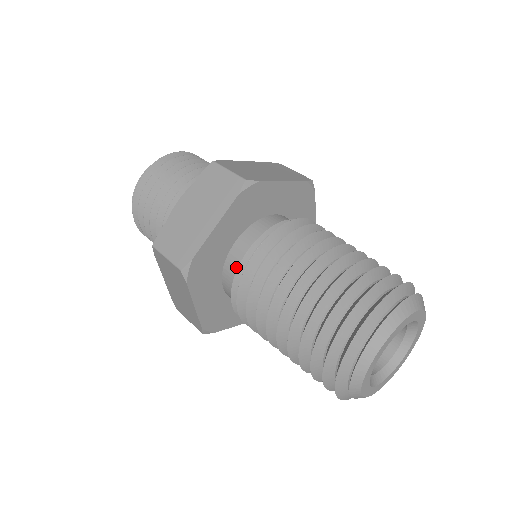
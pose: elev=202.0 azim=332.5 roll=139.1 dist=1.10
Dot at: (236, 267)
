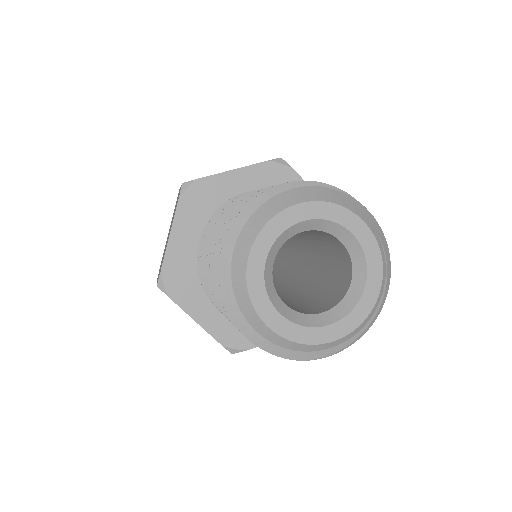
Dot at: occluded
